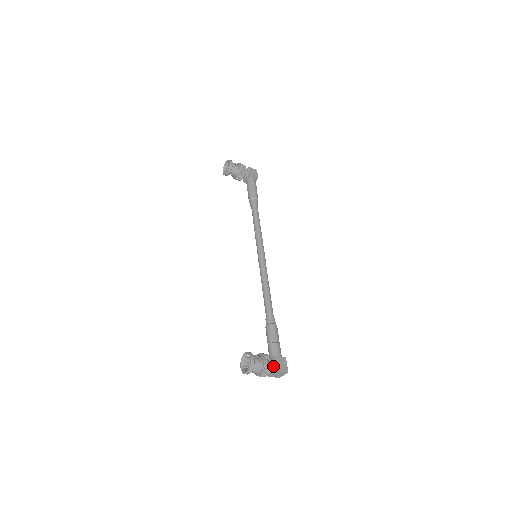
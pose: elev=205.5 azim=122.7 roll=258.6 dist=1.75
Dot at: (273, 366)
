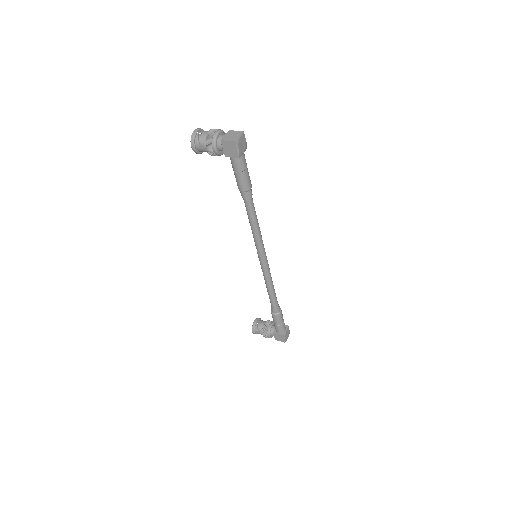
Dot at: occluded
